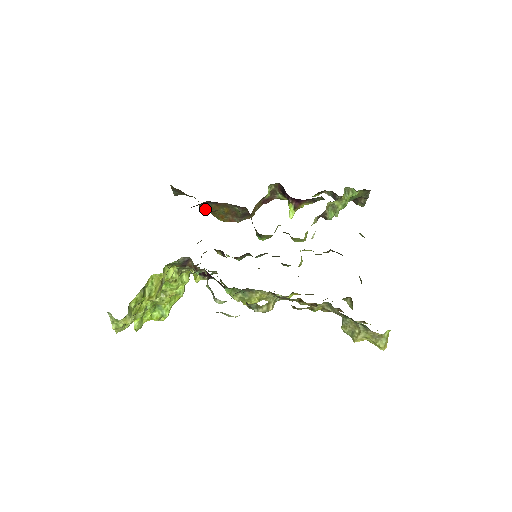
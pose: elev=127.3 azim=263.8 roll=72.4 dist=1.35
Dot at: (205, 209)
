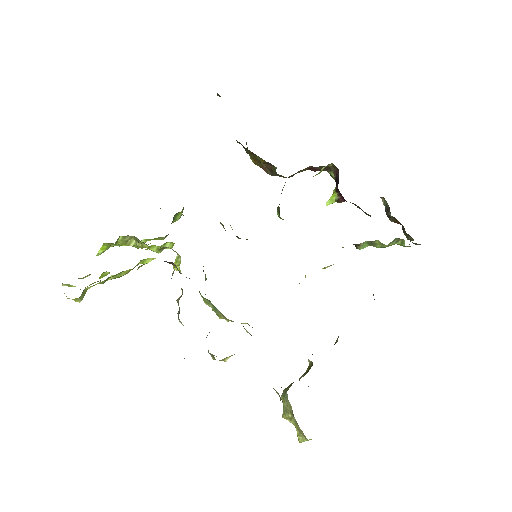
Dot at: occluded
